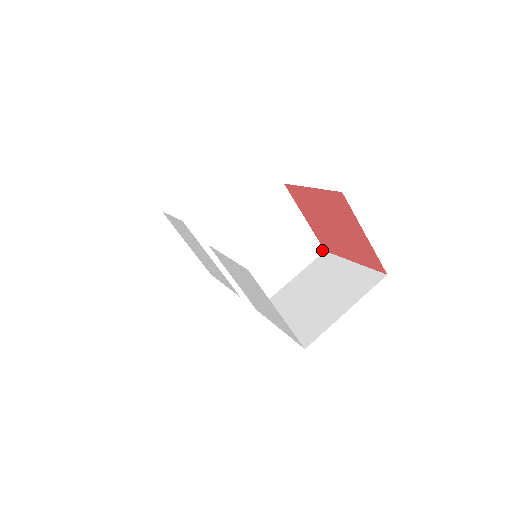
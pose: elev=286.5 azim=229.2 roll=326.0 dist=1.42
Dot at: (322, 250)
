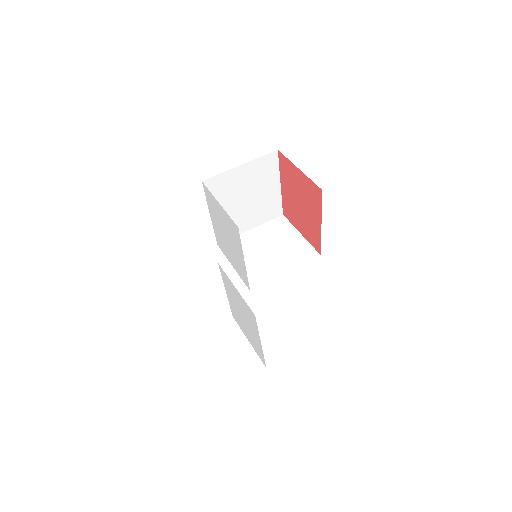
Dot at: (318, 255)
